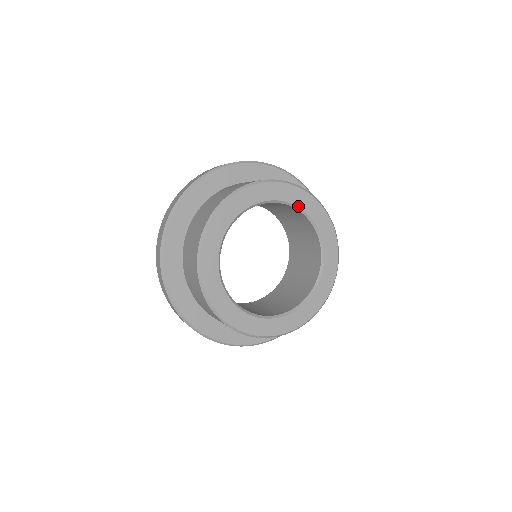
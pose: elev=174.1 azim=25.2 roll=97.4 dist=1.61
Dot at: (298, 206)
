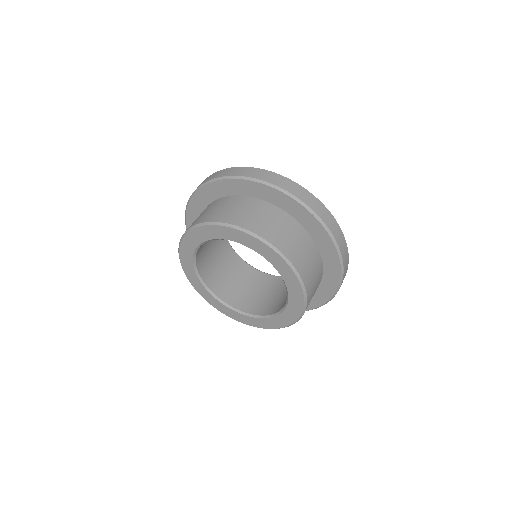
Dot at: (280, 274)
